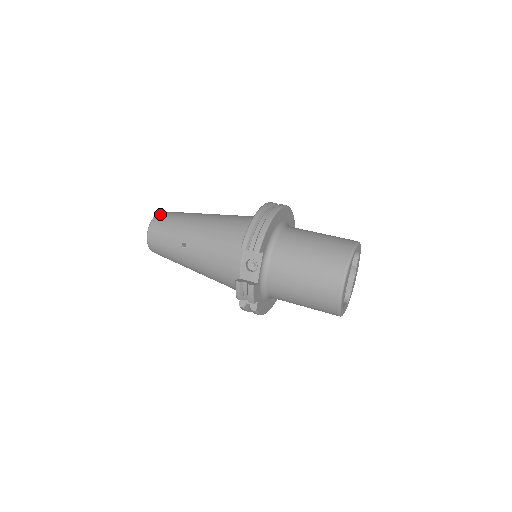
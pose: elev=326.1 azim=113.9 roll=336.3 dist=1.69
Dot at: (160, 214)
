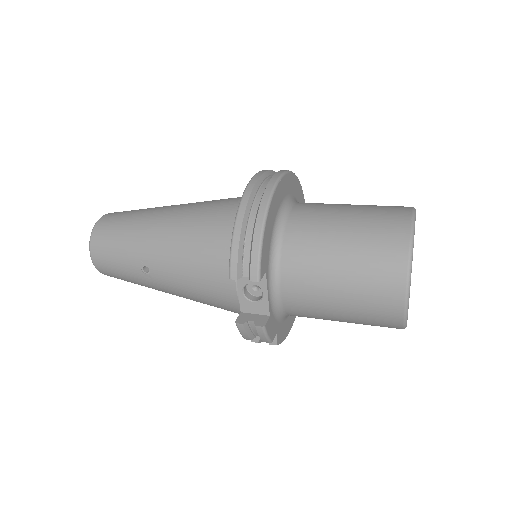
Dot at: (99, 224)
